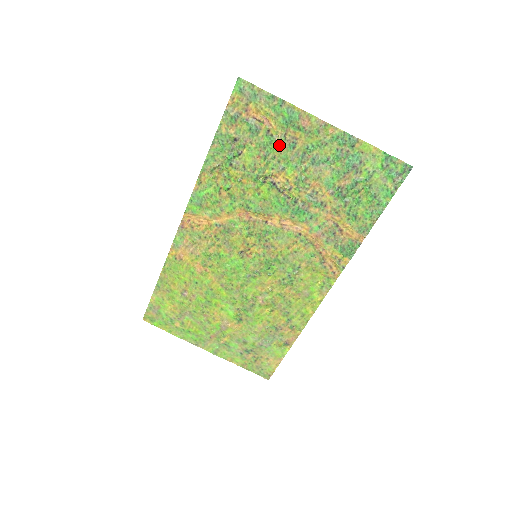
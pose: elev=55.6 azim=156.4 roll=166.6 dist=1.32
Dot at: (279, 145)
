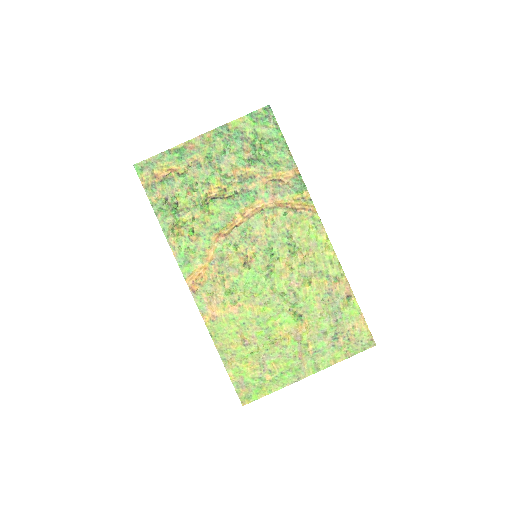
Dot at: (192, 174)
